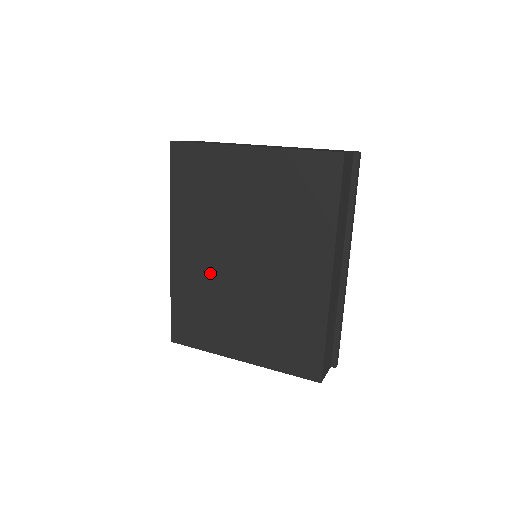
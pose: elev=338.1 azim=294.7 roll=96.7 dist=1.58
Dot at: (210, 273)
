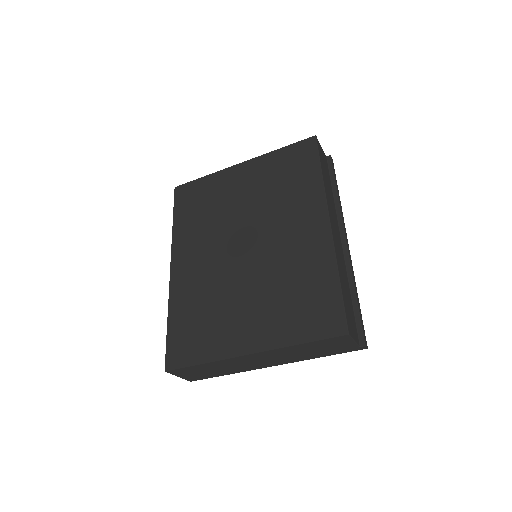
Dot at: (210, 273)
